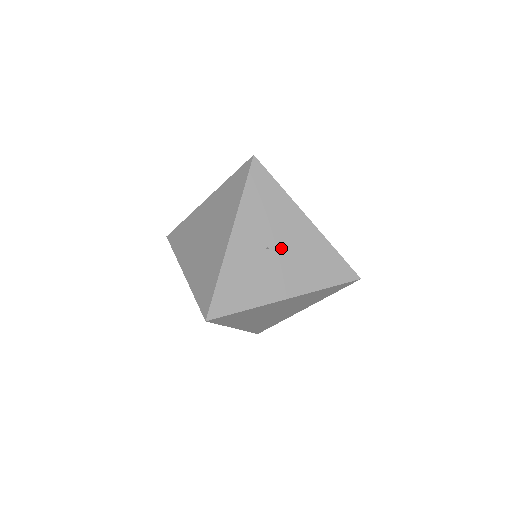
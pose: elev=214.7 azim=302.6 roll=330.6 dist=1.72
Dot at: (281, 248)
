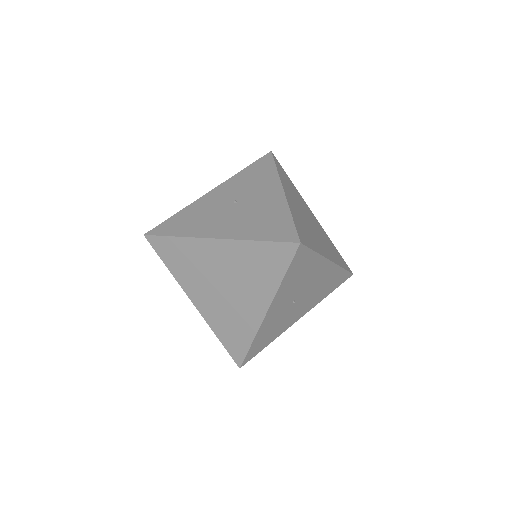
Dot at: (304, 294)
